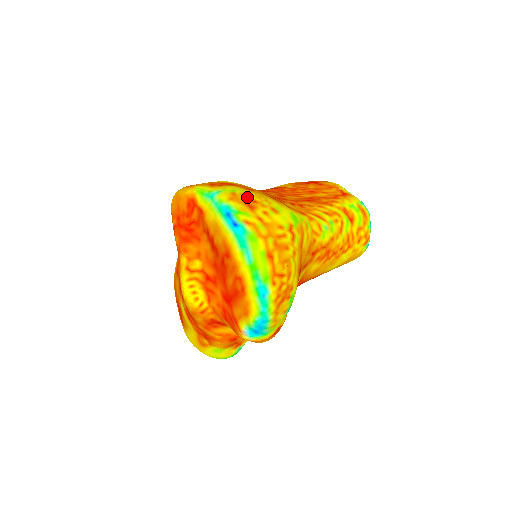
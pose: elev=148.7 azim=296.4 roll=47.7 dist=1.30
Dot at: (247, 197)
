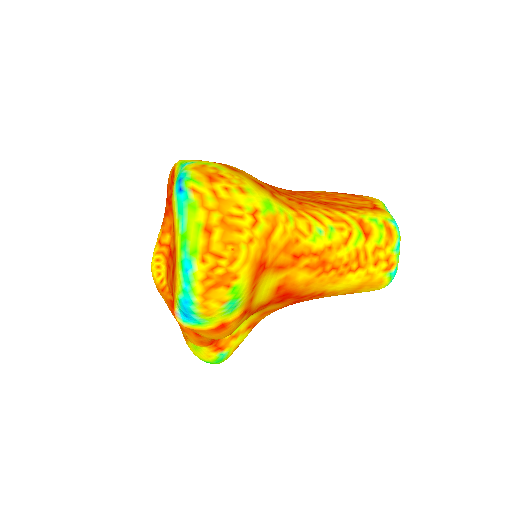
Dot at: (216, 171)
